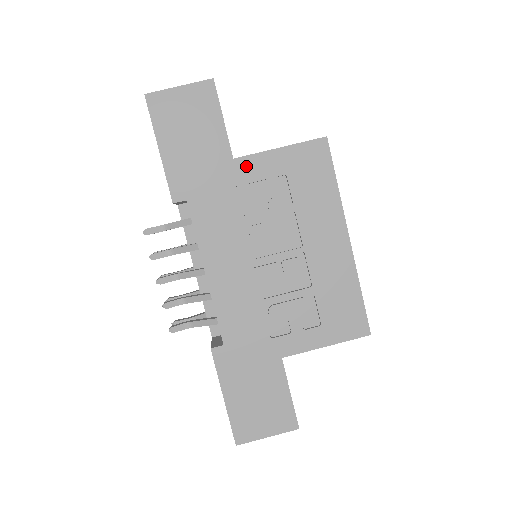
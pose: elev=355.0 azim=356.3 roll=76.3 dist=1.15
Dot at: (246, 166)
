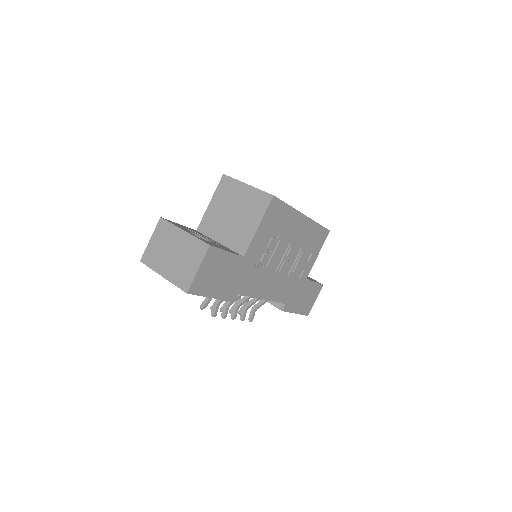
Dot at: (251, 252)
